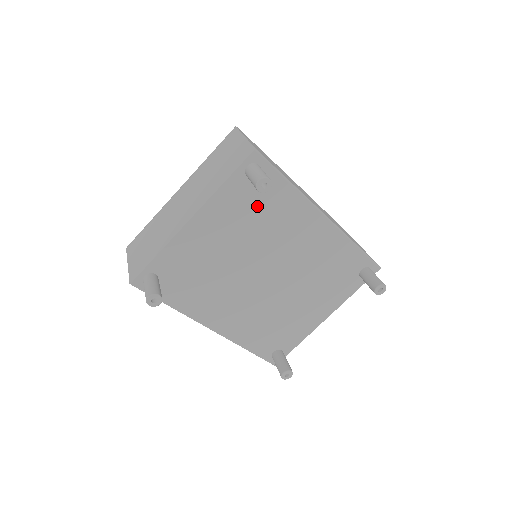
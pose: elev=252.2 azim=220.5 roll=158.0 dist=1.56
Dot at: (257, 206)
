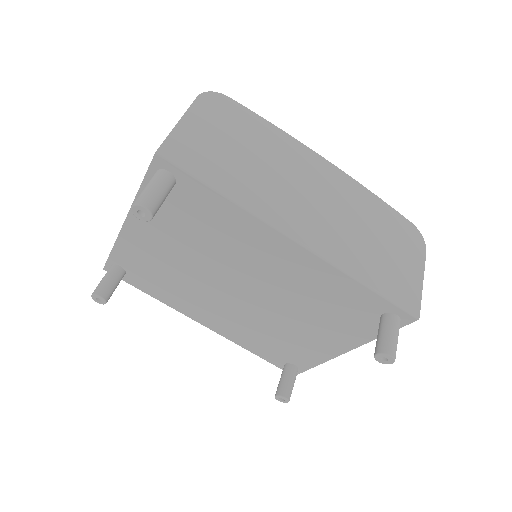
Dot at: (192, 218)
